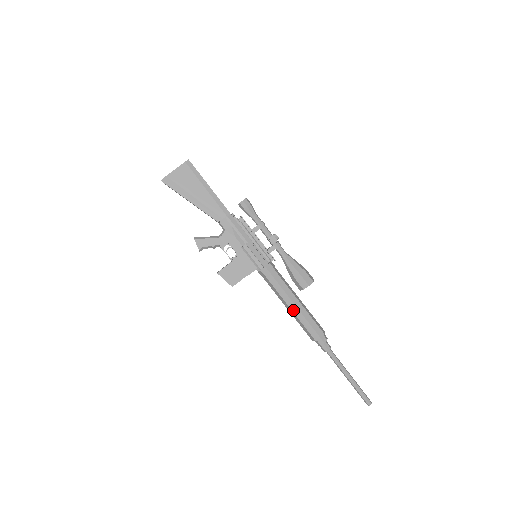
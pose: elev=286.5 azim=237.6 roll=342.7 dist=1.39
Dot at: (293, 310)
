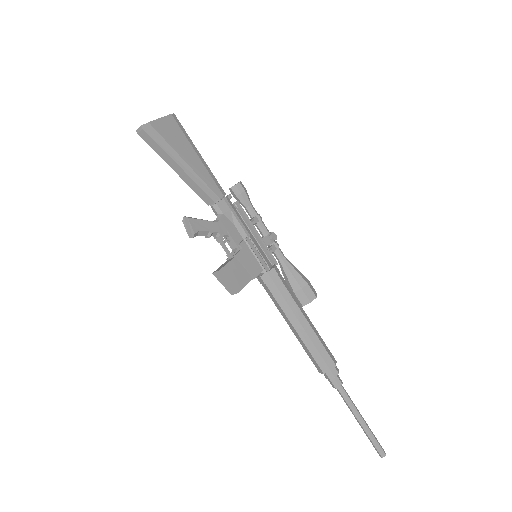
Dot at: (305, 329)
